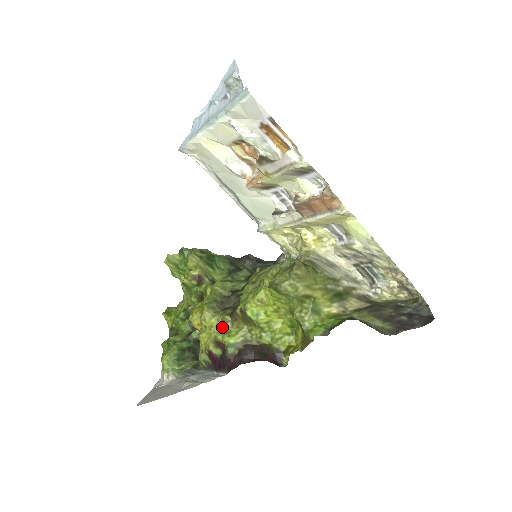
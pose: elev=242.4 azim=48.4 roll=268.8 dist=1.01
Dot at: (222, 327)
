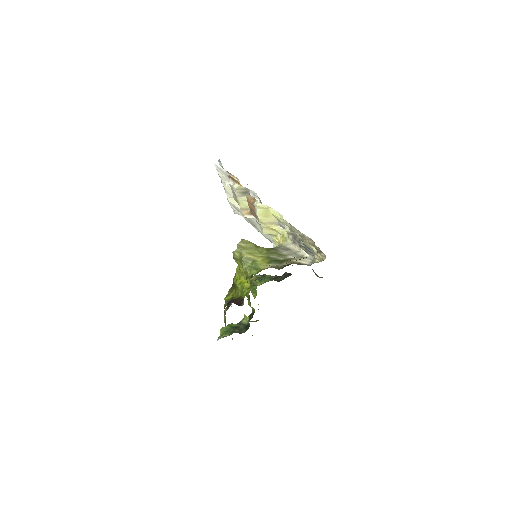
Dot at: (228, 294)
